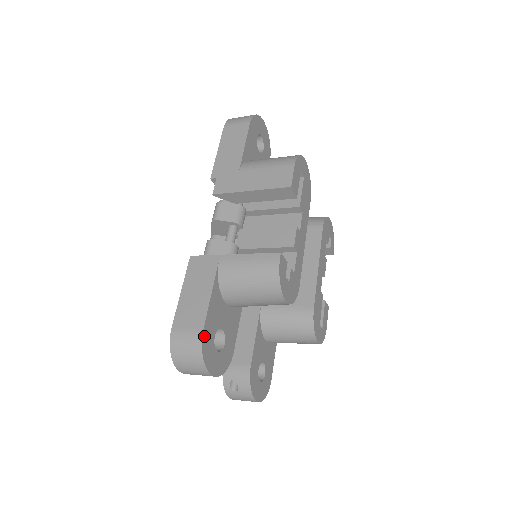
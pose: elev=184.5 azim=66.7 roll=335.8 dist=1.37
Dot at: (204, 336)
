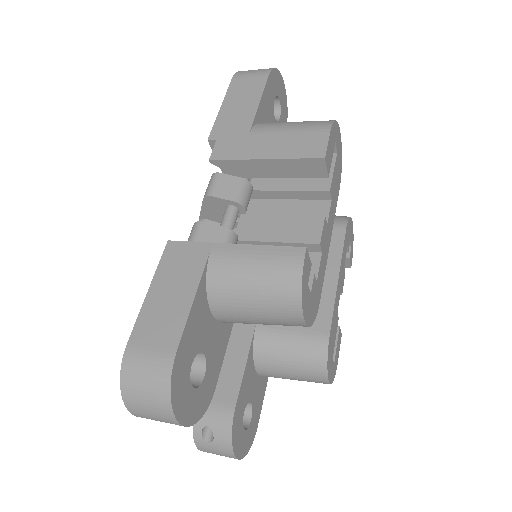
Dot at: (176, 363)
